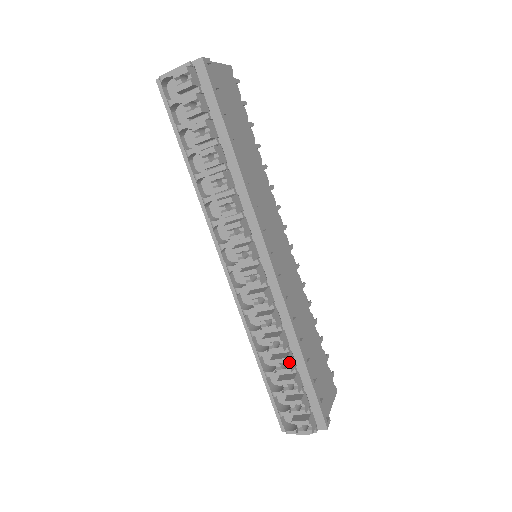
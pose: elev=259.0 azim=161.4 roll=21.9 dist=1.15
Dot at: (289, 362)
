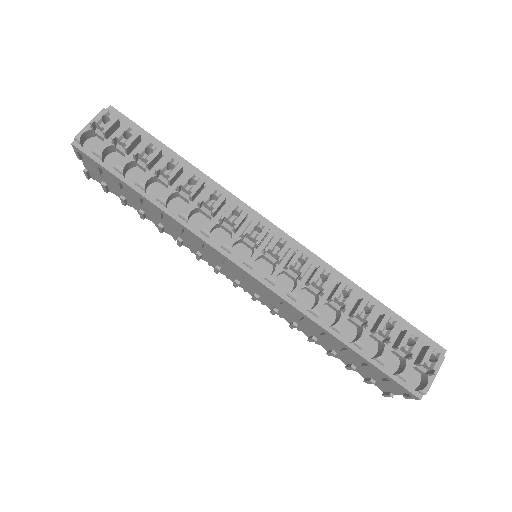
Dot at: (368, 303)
